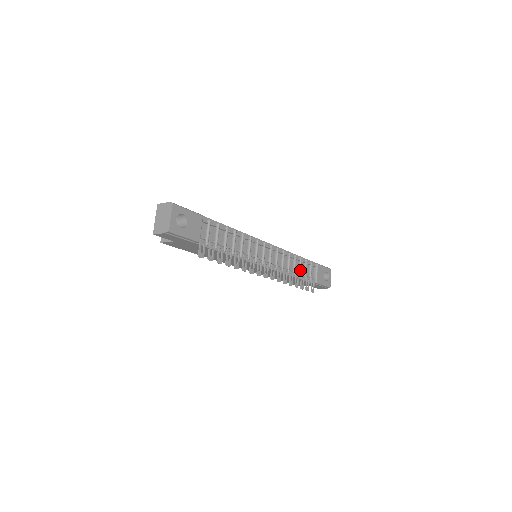
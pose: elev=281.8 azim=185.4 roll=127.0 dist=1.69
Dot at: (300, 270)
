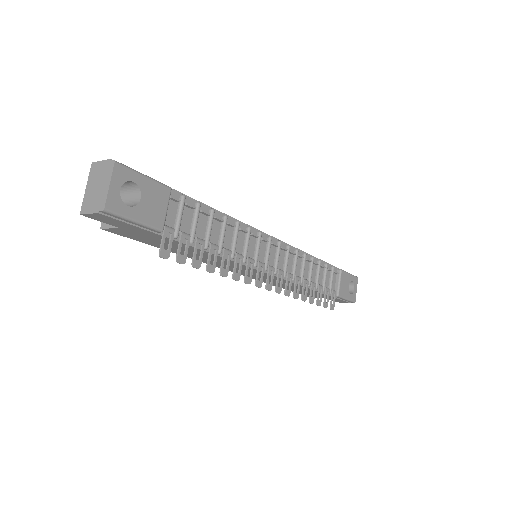
Dot at: (318, 278)
